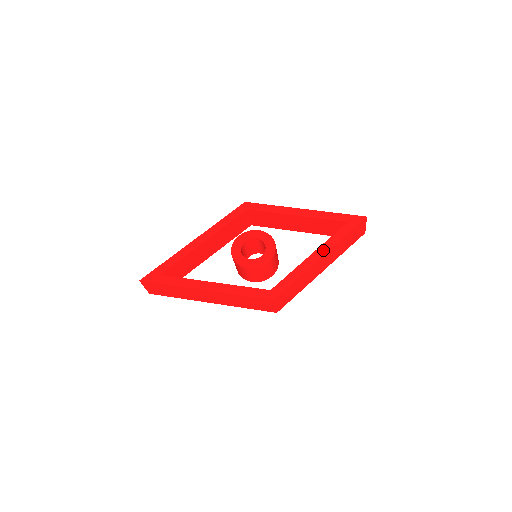
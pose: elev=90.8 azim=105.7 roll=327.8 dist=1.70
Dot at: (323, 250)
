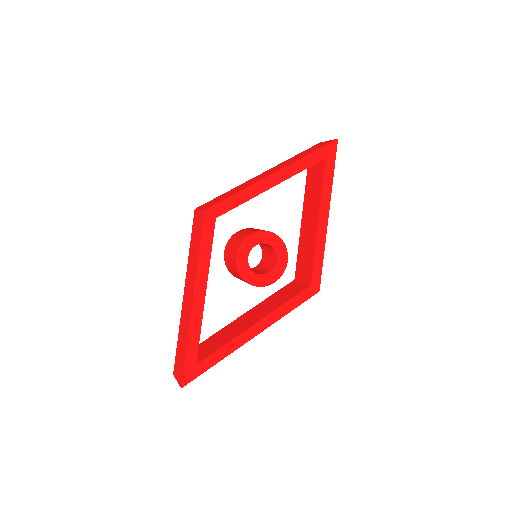
Dot at: (325, 209)
